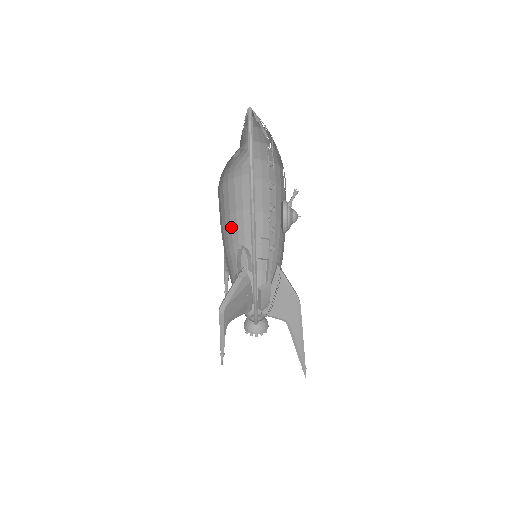
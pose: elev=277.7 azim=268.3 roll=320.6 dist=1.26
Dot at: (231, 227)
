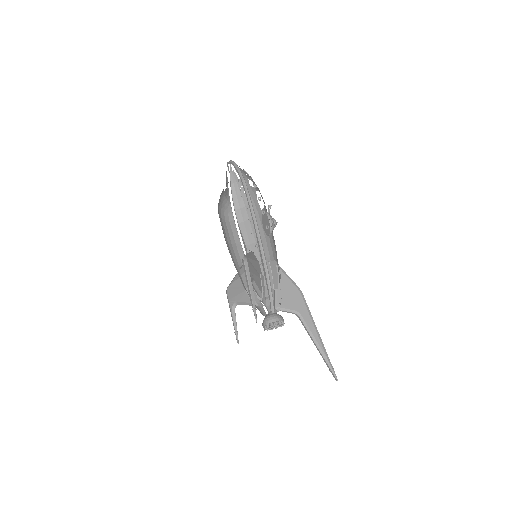
Dot at: (231, 251)
